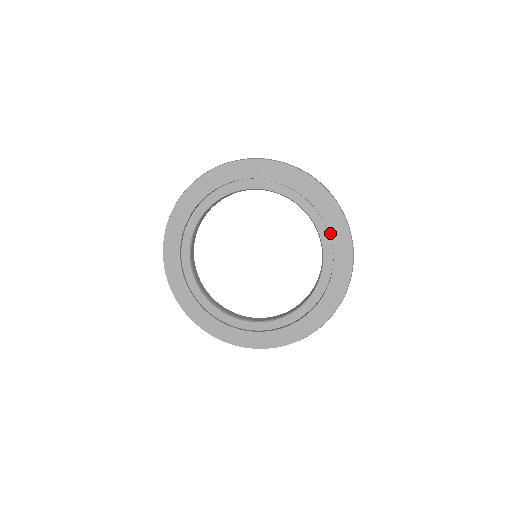
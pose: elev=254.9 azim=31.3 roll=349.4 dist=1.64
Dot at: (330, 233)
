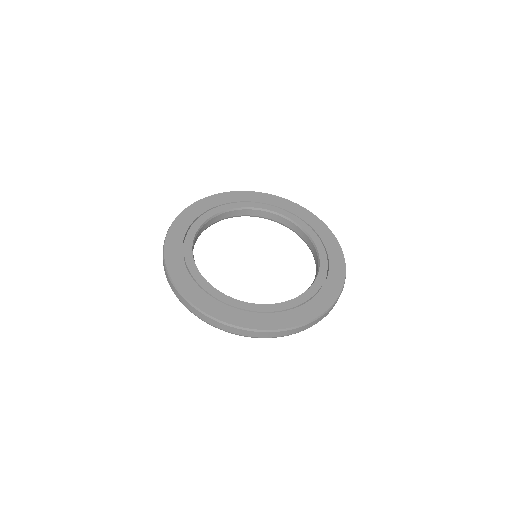
Dot at: (277, 206)
